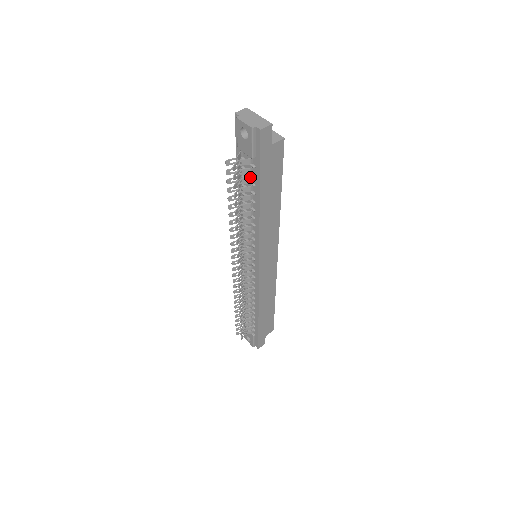
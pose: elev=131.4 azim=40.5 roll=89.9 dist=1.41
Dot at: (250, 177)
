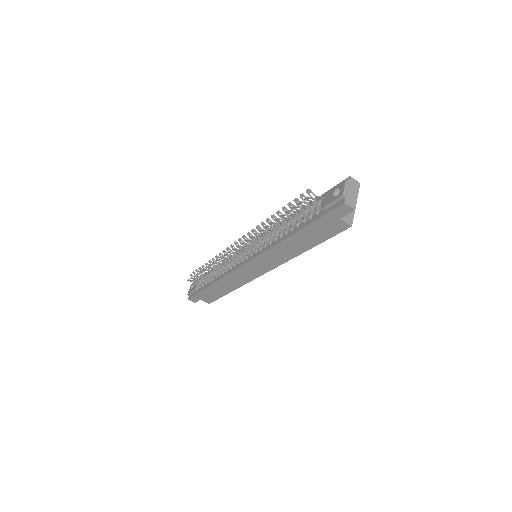
Dot at: (308, 215)
